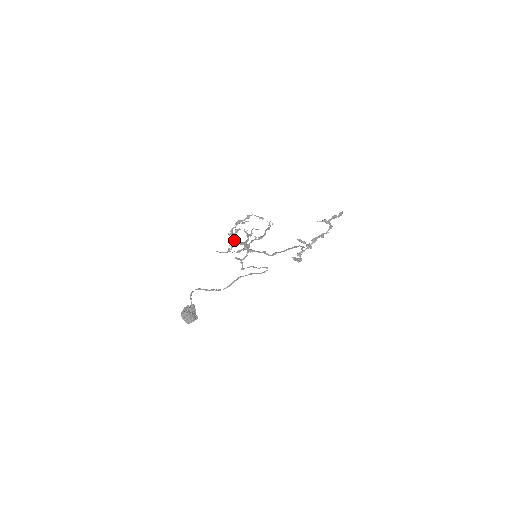
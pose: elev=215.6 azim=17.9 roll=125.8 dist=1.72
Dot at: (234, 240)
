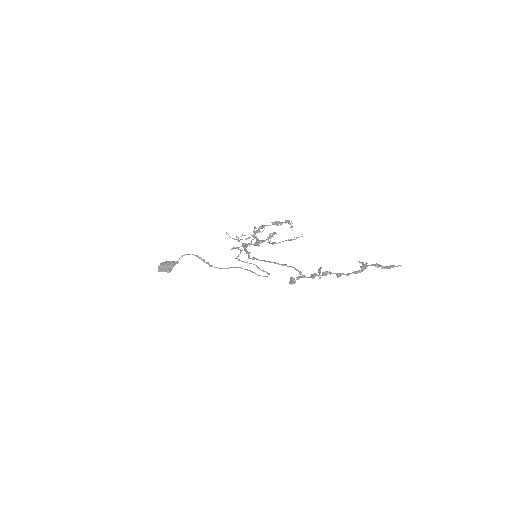
Dot at: (254, 234)
